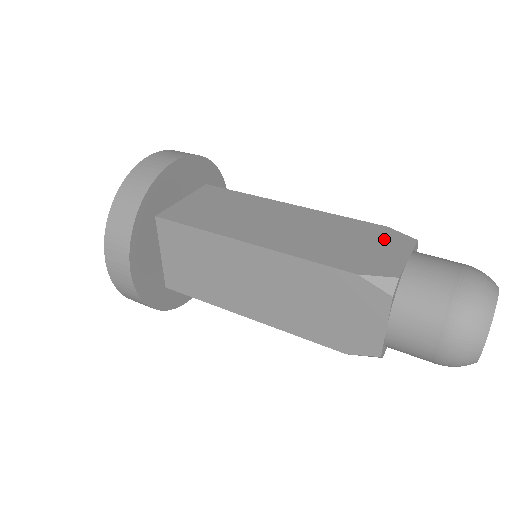
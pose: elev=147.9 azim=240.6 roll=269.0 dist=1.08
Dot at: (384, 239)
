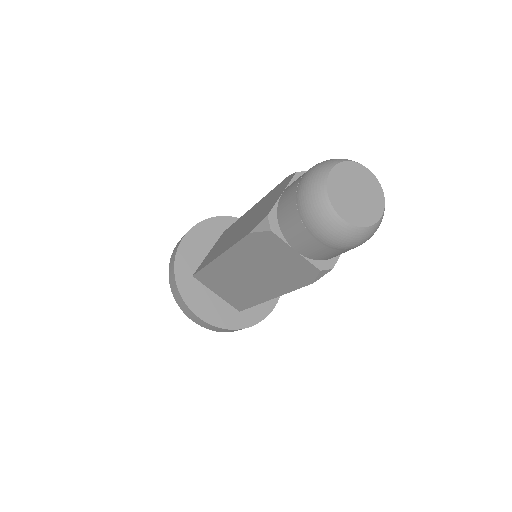
Dot at: (279, 190)
